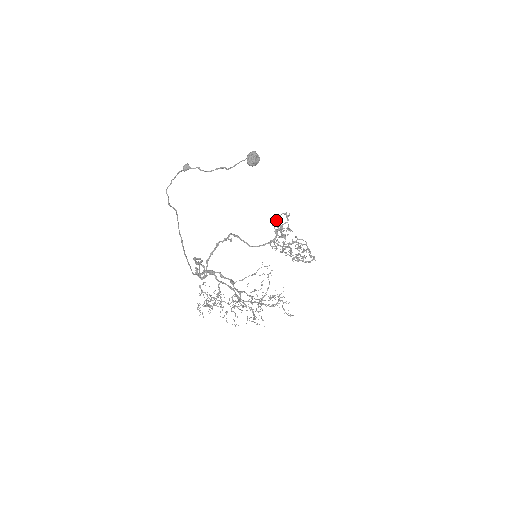
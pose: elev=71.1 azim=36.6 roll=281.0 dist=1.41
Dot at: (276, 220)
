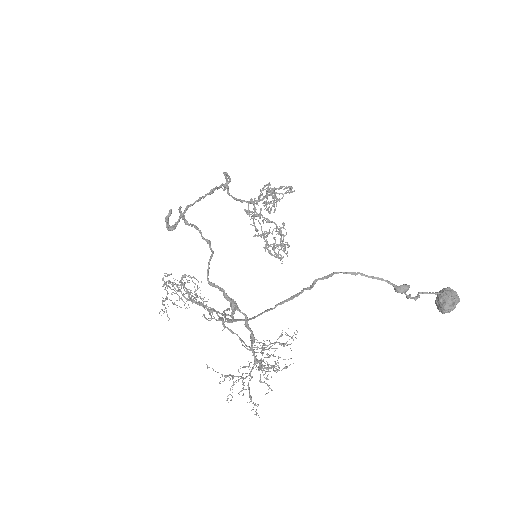
Dot at: (278, 188)
